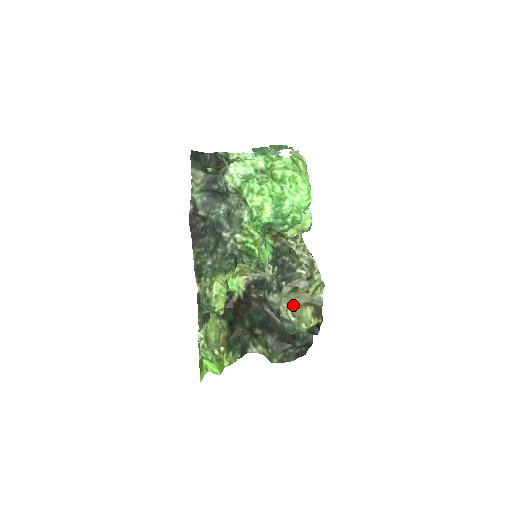
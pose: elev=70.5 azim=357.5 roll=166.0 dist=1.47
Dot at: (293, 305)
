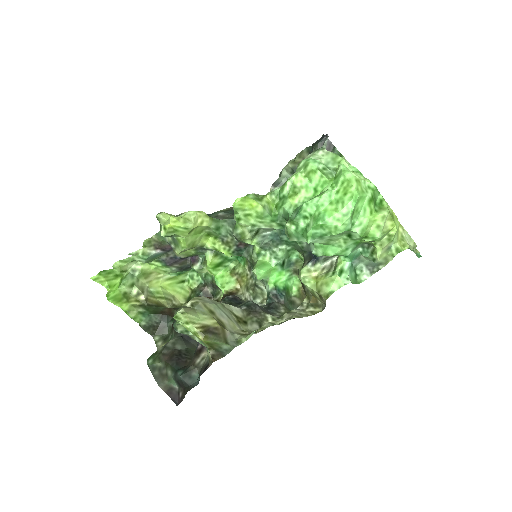
Dot at: (210, 305)
